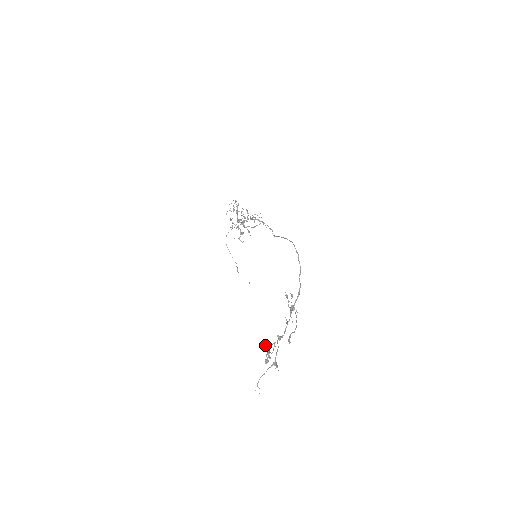
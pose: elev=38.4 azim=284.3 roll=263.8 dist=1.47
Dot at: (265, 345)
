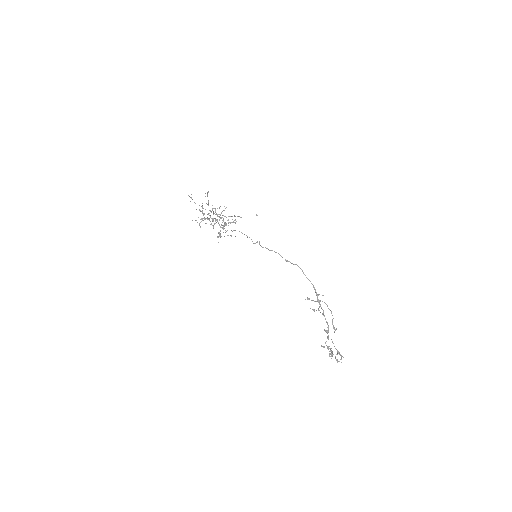
Dot at: (323, 347)
